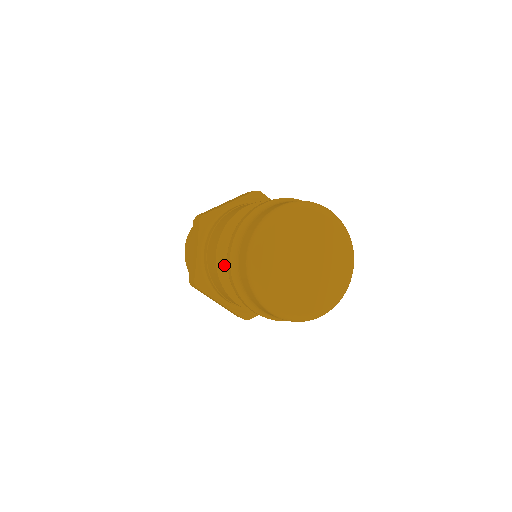
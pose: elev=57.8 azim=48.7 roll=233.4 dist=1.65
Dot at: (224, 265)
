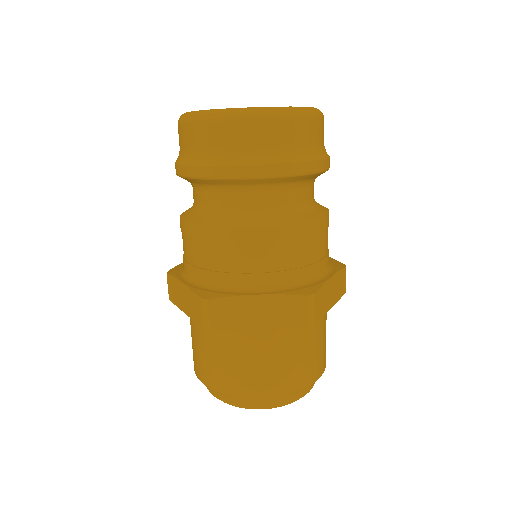
Dot at: (201, 217)
